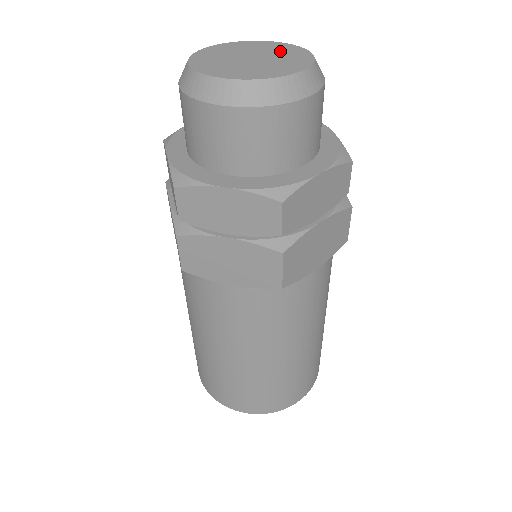
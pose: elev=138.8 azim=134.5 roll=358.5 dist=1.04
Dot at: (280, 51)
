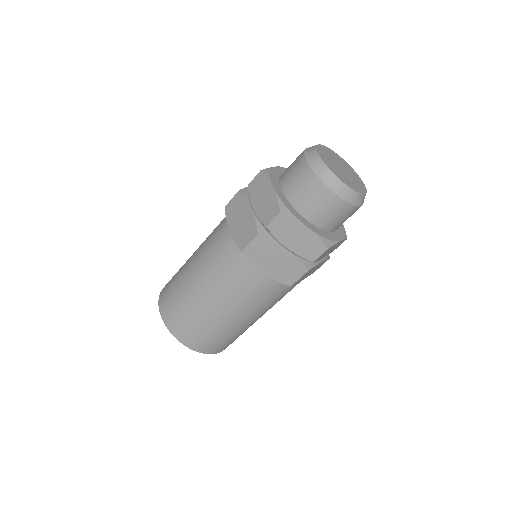
Dot at: (350, 170)
